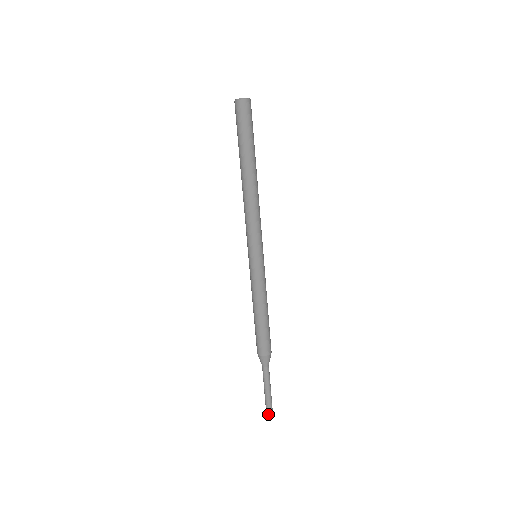
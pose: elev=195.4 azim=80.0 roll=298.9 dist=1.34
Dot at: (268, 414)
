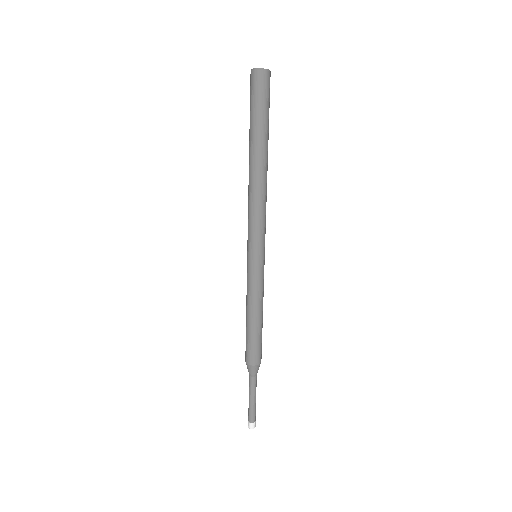
Dot at: (253, 425)
